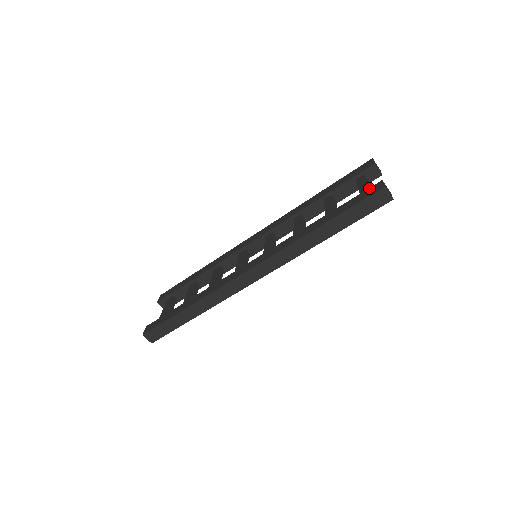
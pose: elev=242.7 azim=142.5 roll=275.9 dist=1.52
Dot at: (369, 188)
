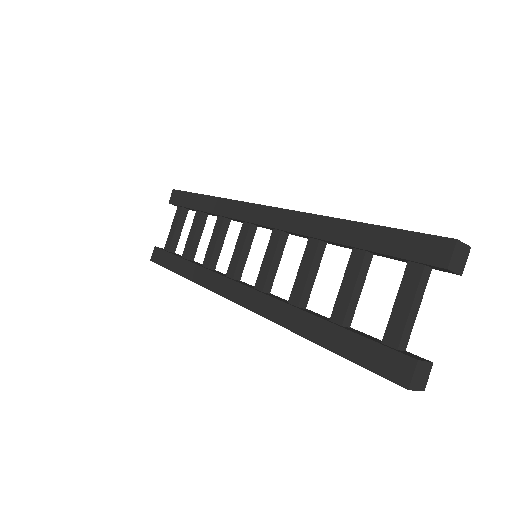
Dot at: (393, 352)
